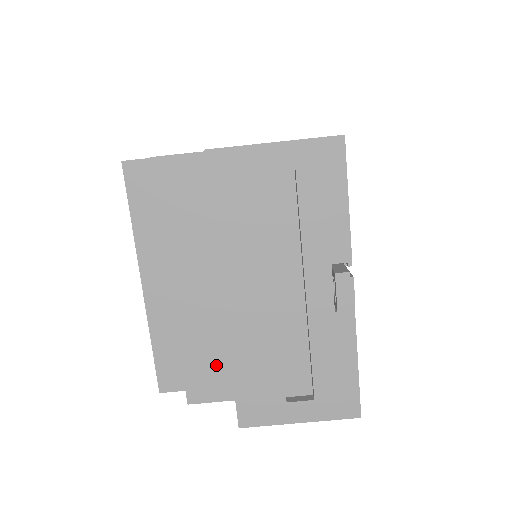
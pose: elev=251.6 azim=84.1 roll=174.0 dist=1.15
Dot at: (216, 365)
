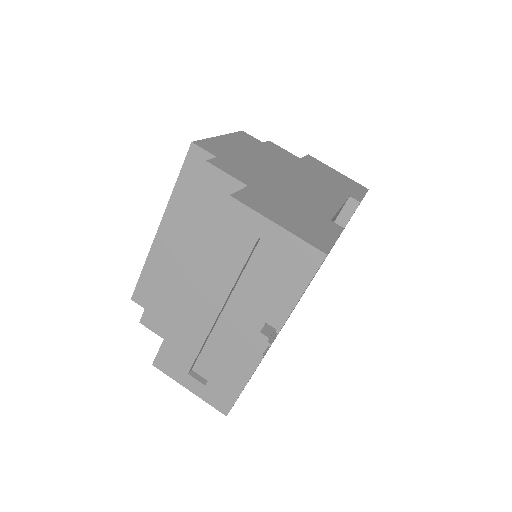
Dot at: (170, 315)
